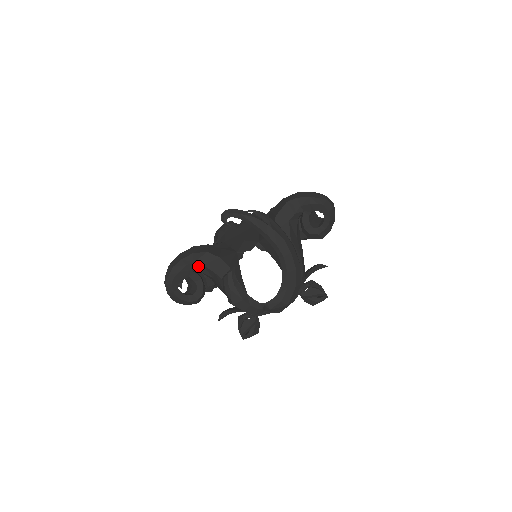
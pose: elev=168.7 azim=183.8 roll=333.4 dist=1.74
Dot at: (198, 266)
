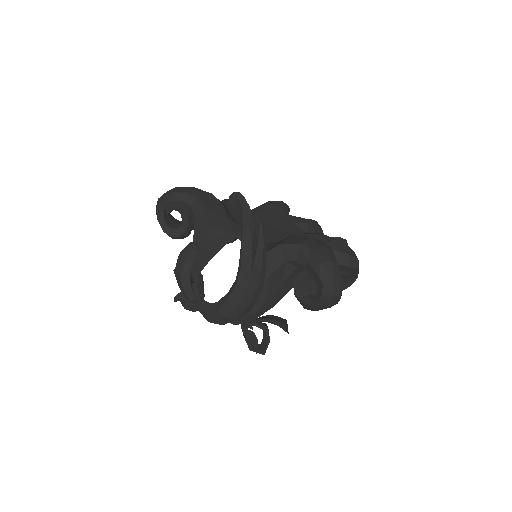
Dot at: (192, 212)
